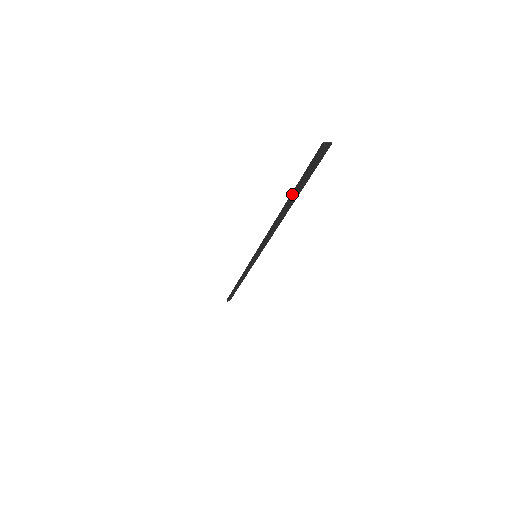
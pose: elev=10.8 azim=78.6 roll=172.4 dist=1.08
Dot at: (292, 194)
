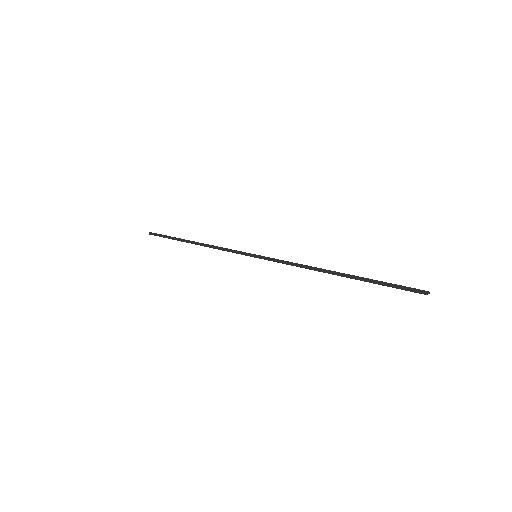
Dot at: (363, 279)
